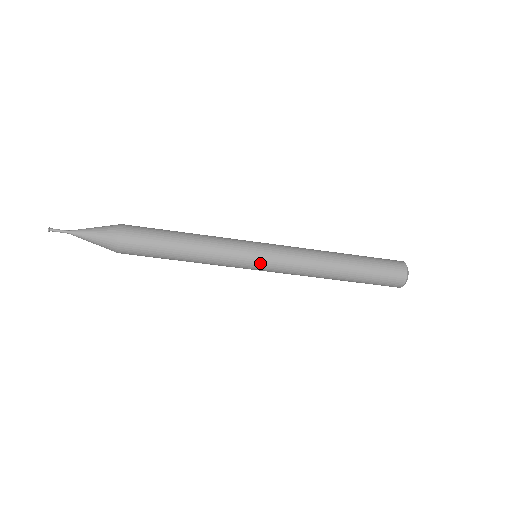
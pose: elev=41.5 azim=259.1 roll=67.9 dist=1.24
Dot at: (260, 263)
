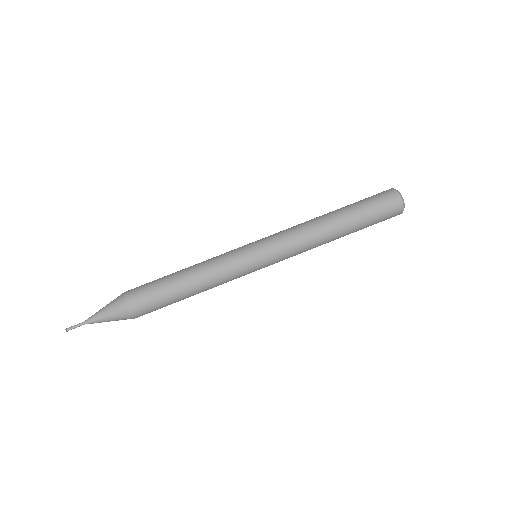
Dot at: (254, 242)
